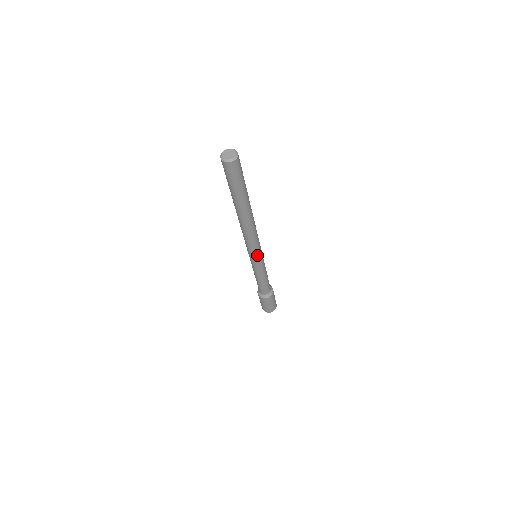
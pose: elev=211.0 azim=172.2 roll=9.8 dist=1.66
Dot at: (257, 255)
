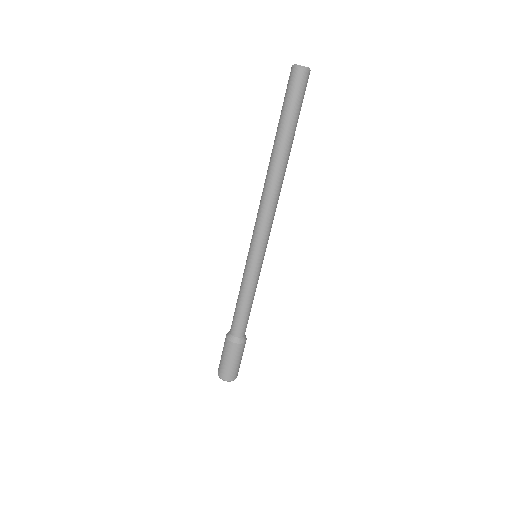
Dot at: (266, 246)
